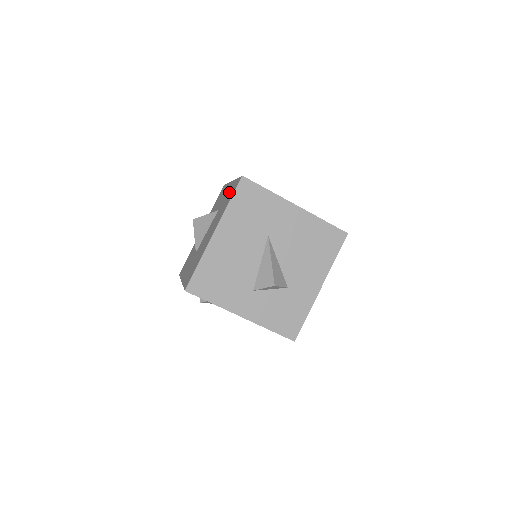
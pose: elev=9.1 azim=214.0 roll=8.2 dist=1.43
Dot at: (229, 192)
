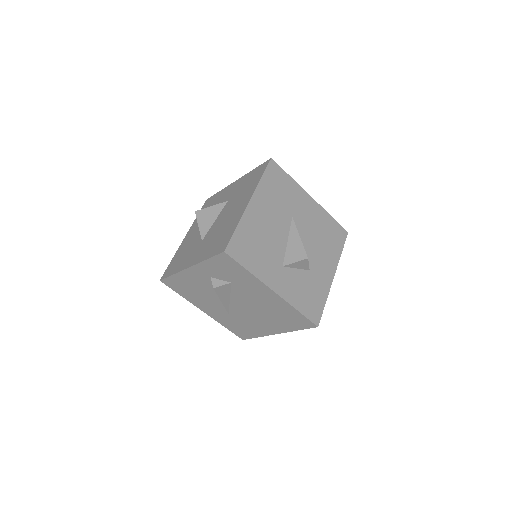
Dot at: (245, 181)
